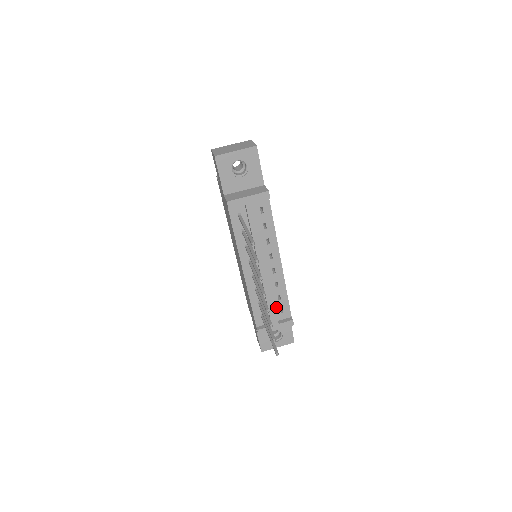
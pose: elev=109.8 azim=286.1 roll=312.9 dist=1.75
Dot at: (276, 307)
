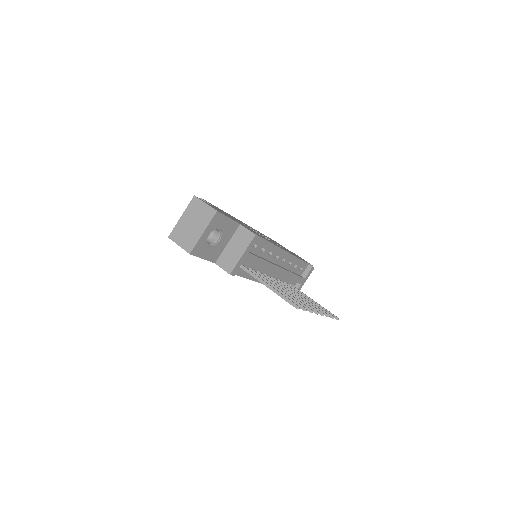
Dot at: (296, 272)
